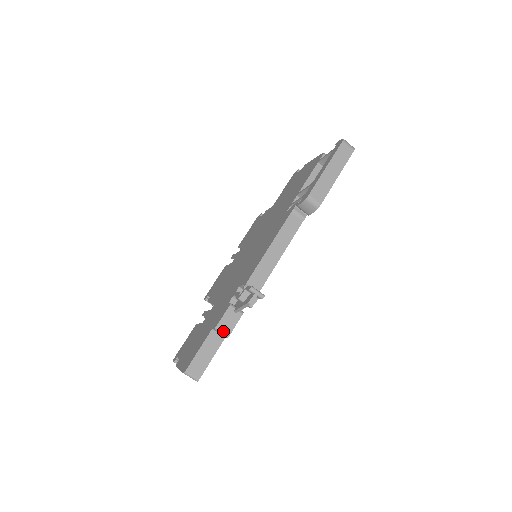
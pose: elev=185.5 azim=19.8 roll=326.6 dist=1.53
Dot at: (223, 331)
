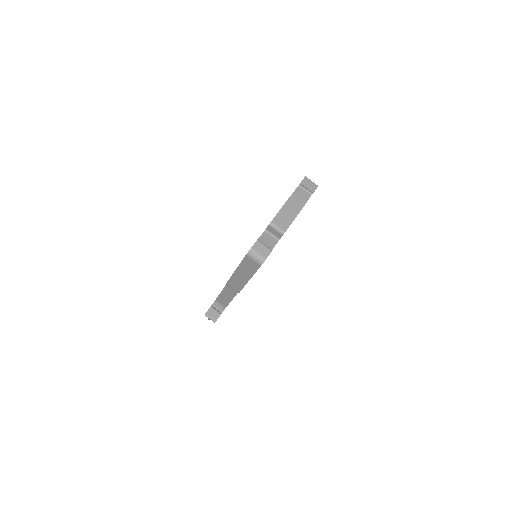
Dot at: occluded
